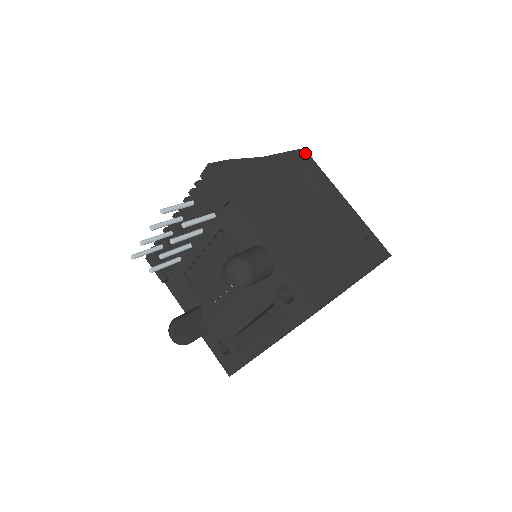
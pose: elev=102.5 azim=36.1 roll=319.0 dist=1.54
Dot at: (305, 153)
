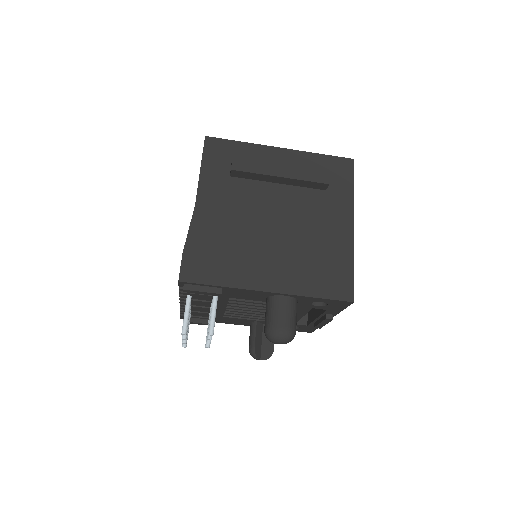
Dot at: (211, 141)
